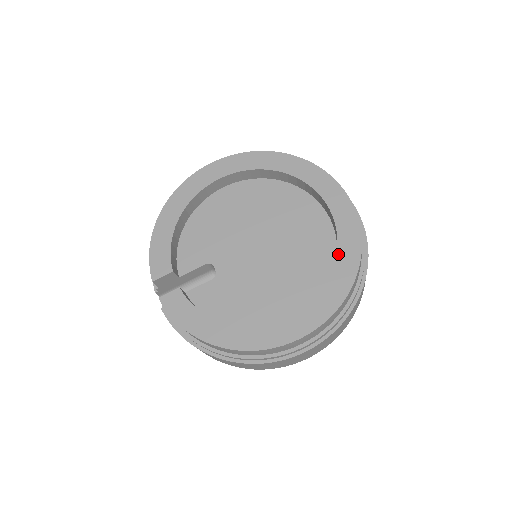
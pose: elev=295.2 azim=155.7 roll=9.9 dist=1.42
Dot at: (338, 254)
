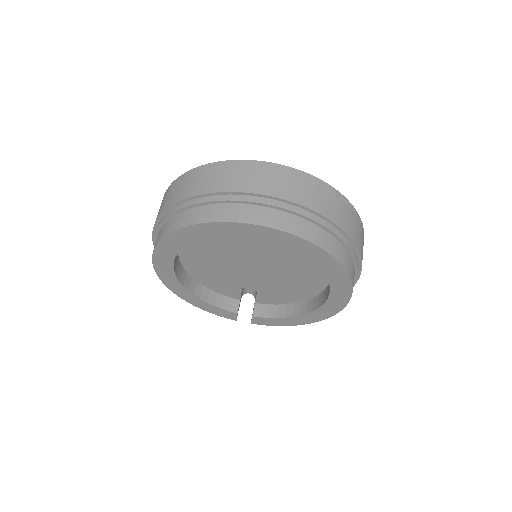
Dot at: (310, 260)
